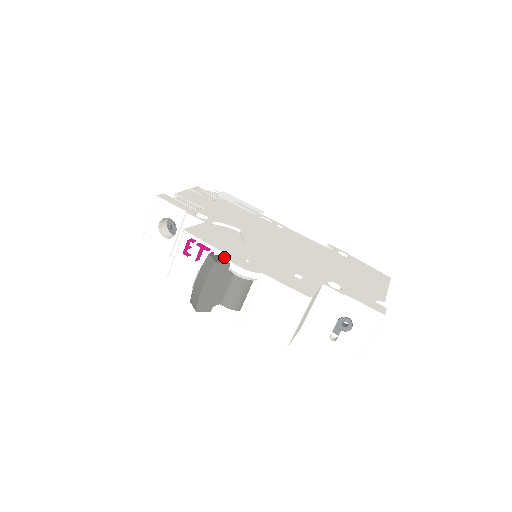
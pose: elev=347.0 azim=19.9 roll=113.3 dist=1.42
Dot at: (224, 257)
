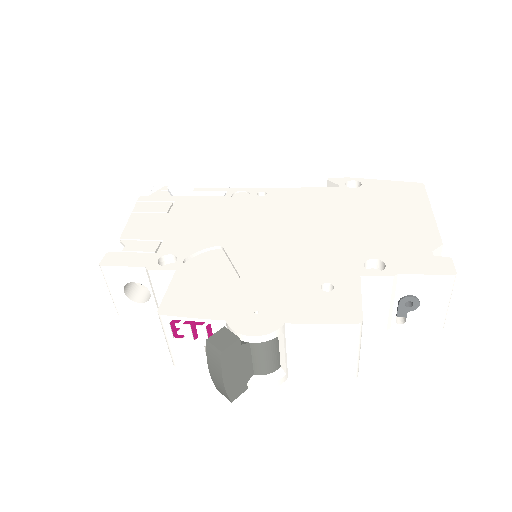
Dot at: (226, 329)
